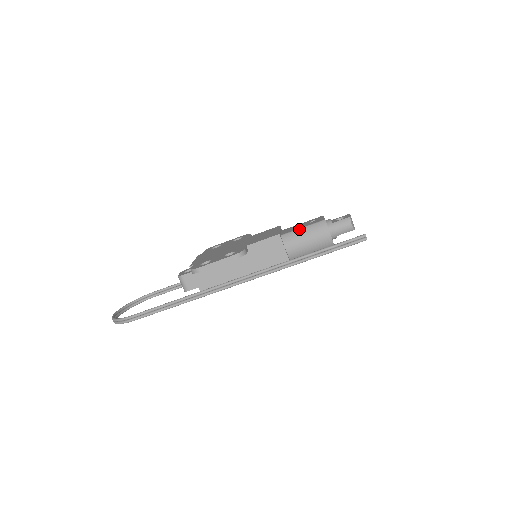
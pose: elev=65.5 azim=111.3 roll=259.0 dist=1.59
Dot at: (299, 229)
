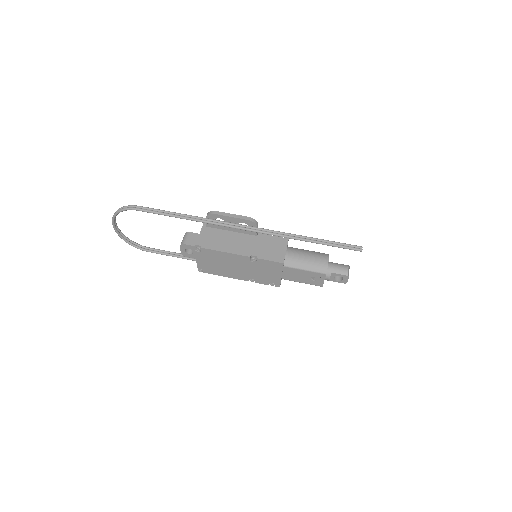
Dot at: occluded
